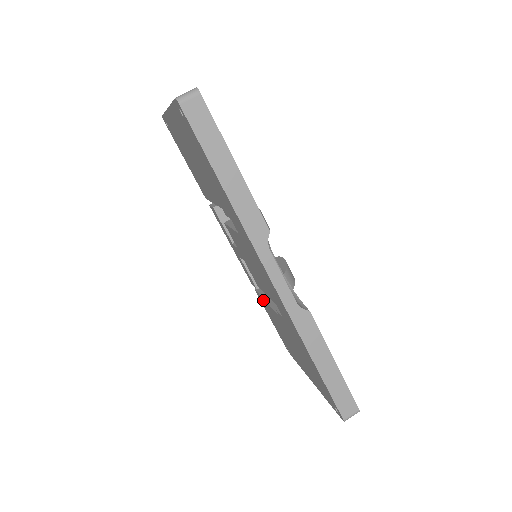
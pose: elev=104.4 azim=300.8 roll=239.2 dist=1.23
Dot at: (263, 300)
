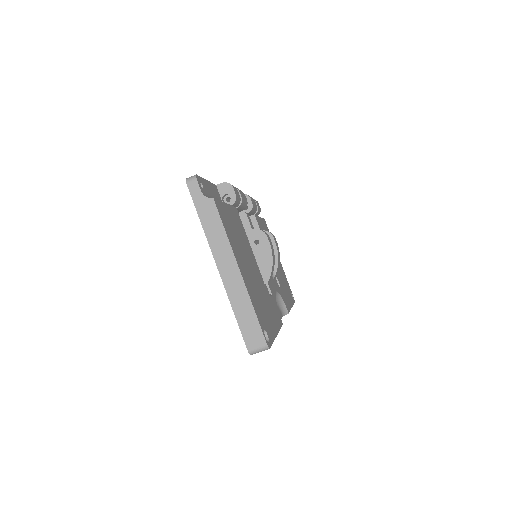
Dot at: occluded
